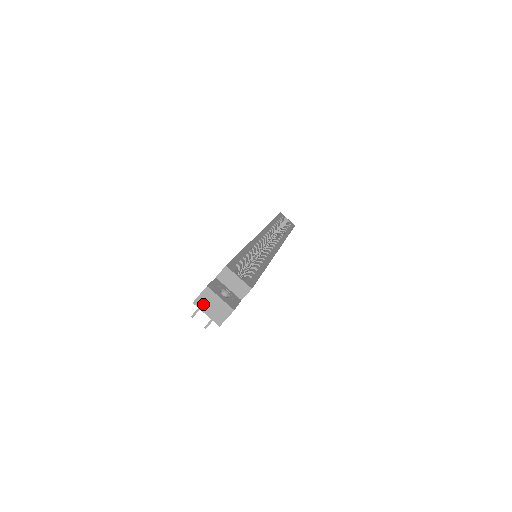
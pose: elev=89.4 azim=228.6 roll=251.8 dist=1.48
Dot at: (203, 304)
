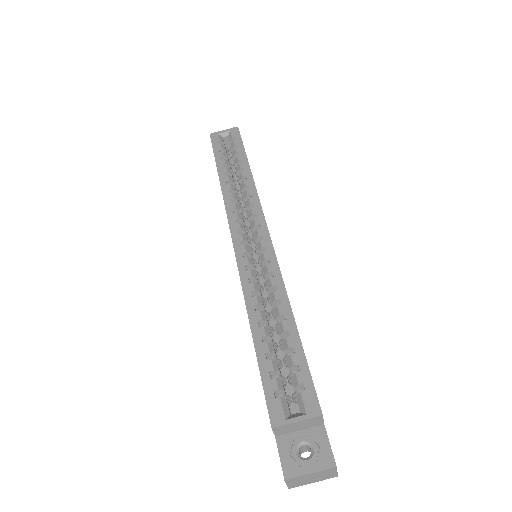
Dot at: (300, 484)
